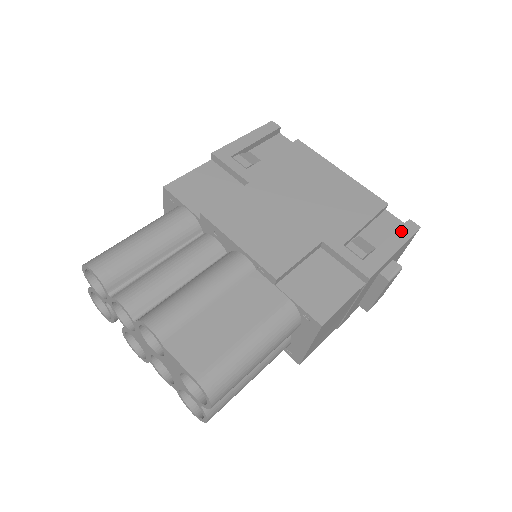
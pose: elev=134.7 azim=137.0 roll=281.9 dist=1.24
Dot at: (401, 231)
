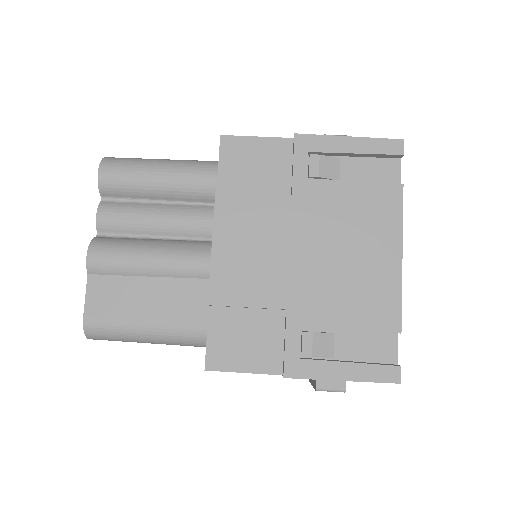
Dot at: (374, 368)
